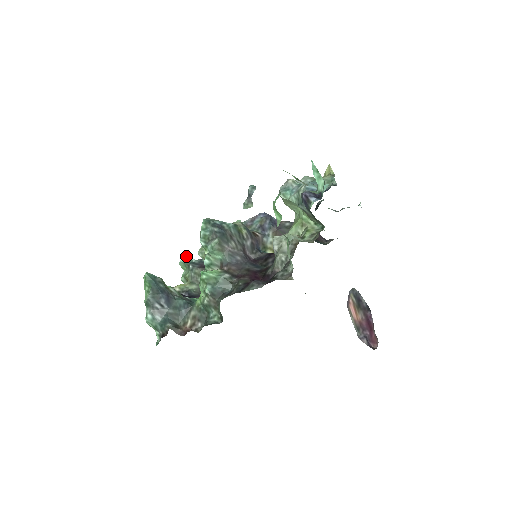
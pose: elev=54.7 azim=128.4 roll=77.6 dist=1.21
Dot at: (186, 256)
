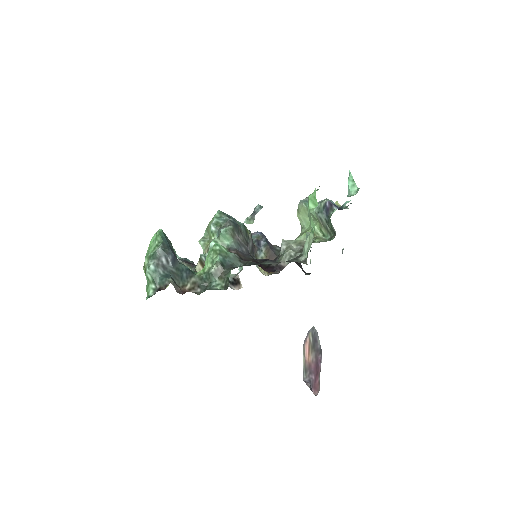
Dot at: occluded
